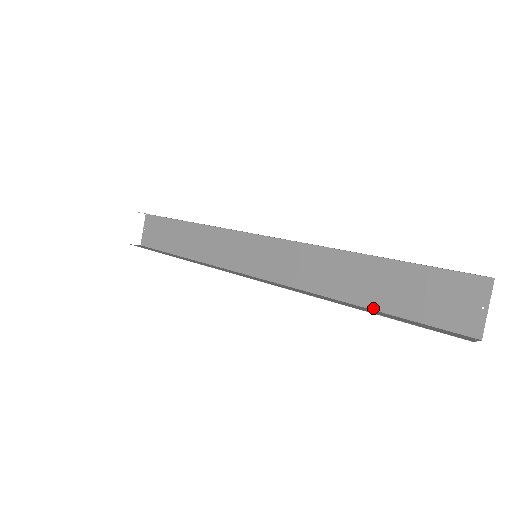
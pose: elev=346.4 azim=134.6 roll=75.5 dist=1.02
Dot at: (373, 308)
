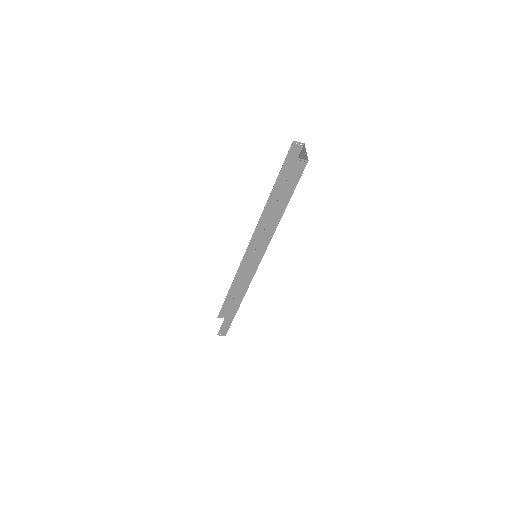
Dot at: occluded
